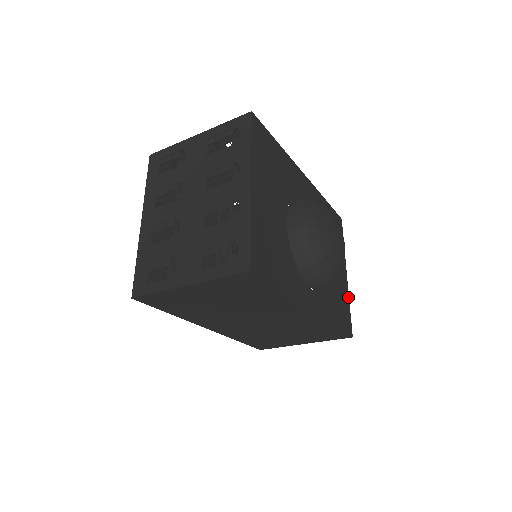
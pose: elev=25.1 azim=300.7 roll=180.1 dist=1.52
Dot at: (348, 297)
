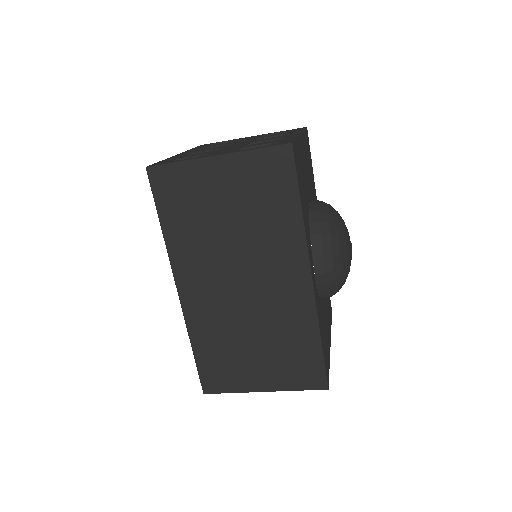
Dot at: (329, 358)
